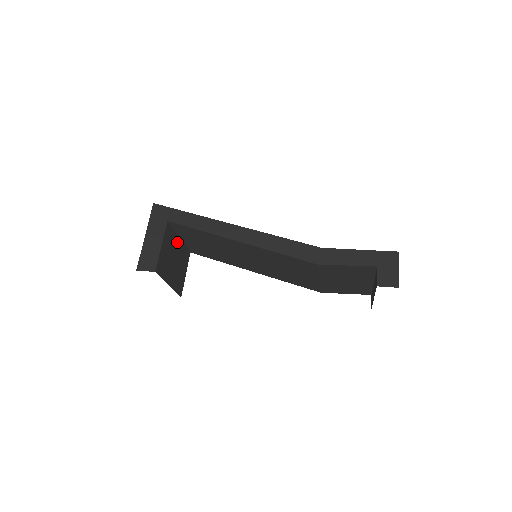
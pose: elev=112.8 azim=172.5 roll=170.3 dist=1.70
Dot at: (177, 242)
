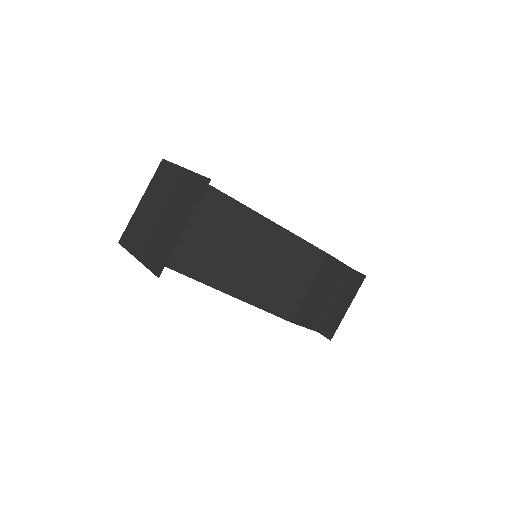
Dot at: occluded
